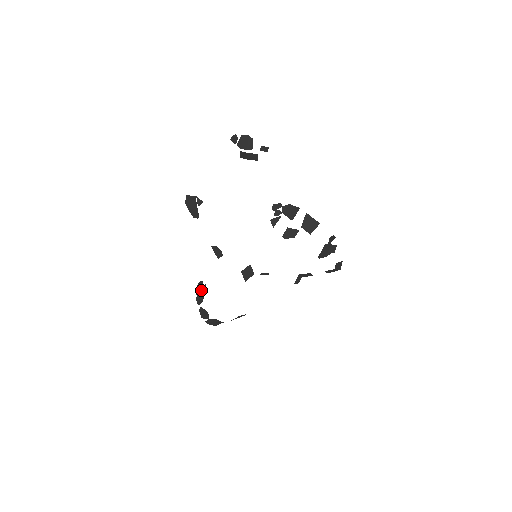
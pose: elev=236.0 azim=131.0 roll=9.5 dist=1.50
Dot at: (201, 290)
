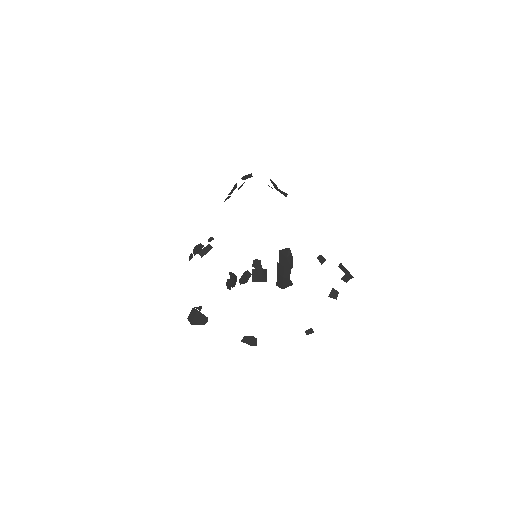
Dot at: (230, 281)
